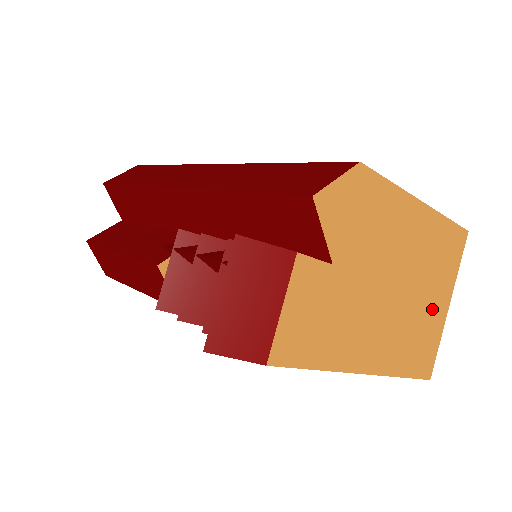
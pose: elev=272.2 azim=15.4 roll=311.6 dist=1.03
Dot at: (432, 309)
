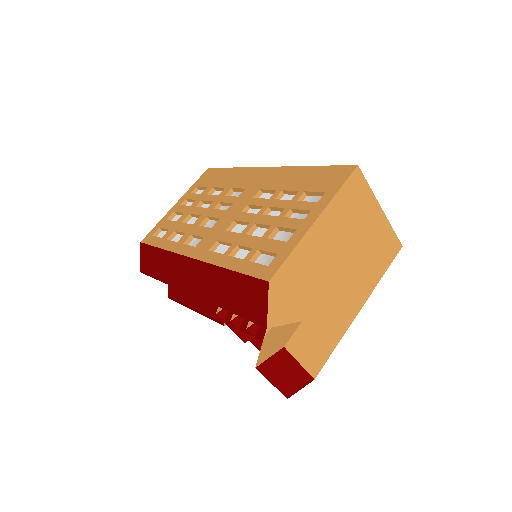
Dot at: (372, 231)
